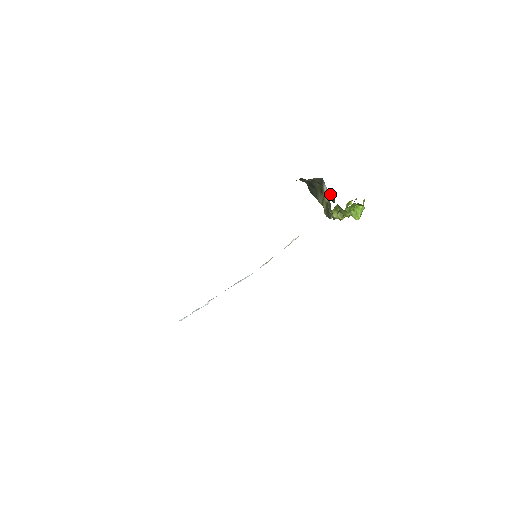
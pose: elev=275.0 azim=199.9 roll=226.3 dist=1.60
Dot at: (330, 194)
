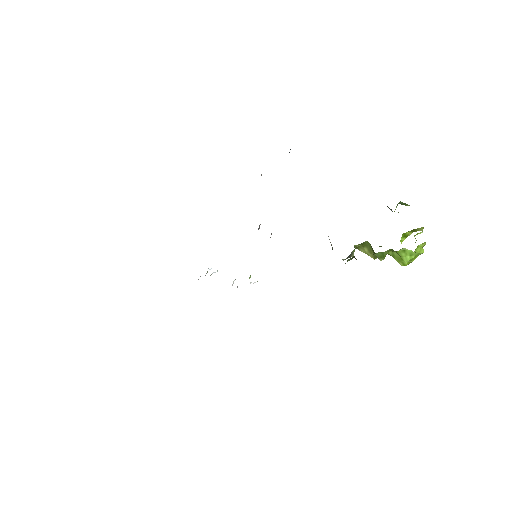
Dot at: occluded
